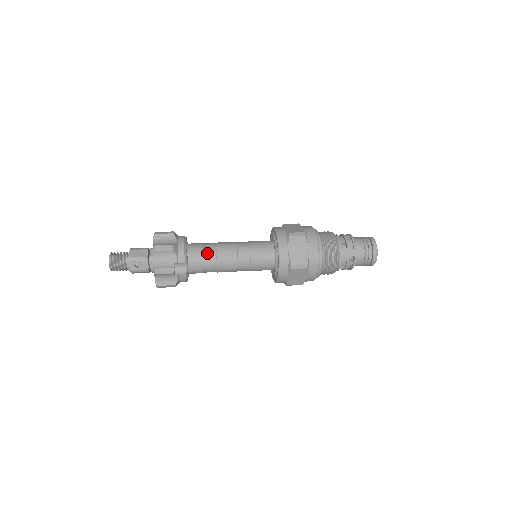
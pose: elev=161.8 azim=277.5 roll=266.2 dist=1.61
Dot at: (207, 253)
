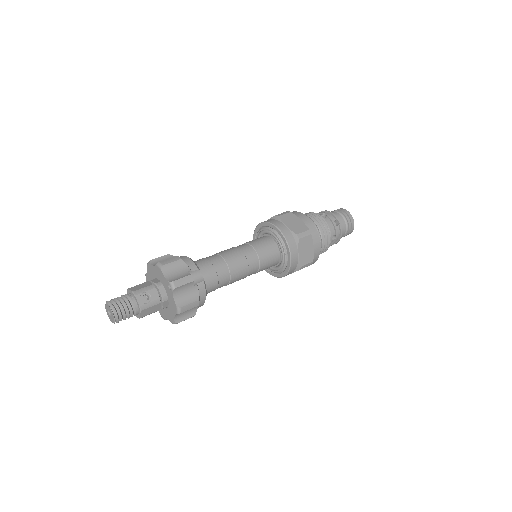
Dot at: (213, 260)
